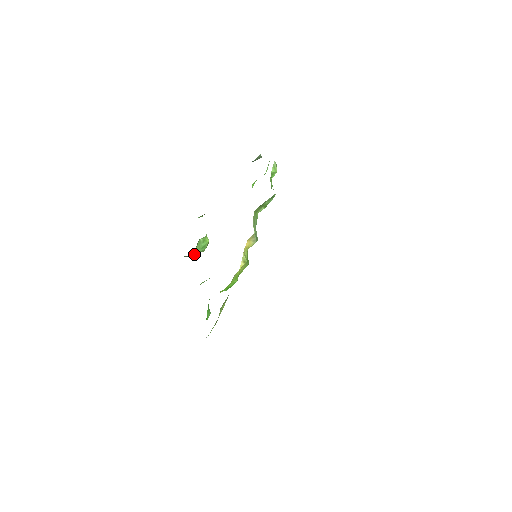
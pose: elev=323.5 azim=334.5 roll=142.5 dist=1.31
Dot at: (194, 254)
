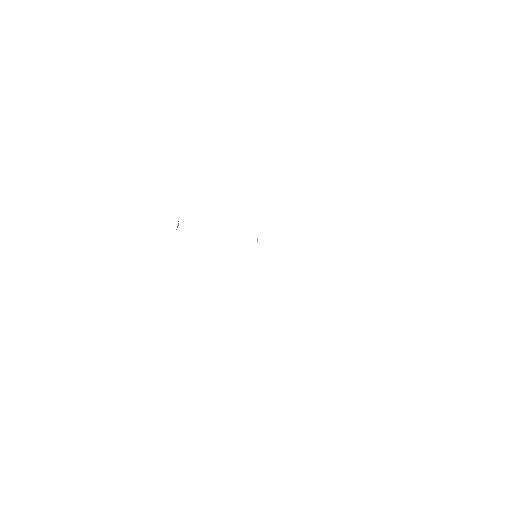
Dot at: occluded
